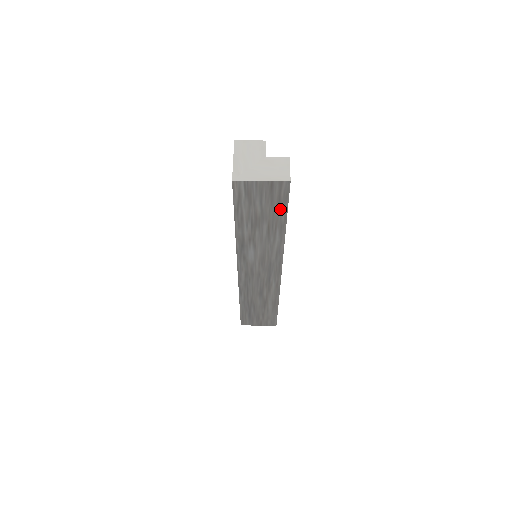
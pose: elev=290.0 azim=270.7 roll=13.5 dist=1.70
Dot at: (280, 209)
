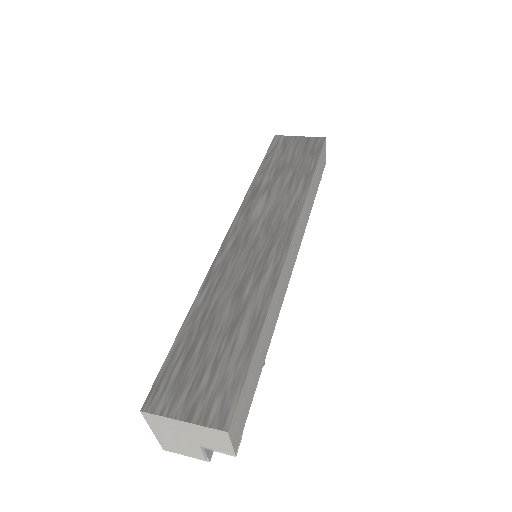
Dot at: (311, 159)
